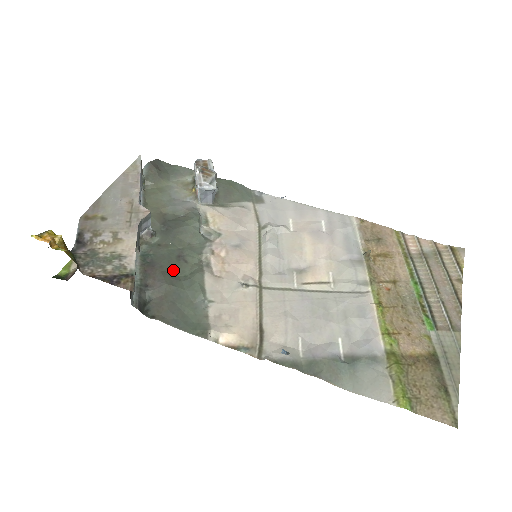
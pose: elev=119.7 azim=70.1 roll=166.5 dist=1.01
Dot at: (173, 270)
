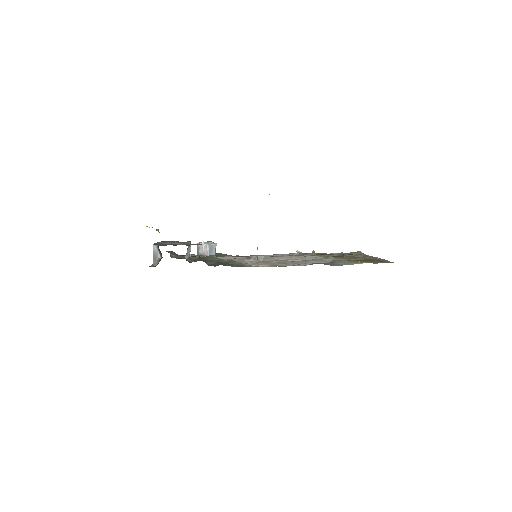
Dot at: occluded
